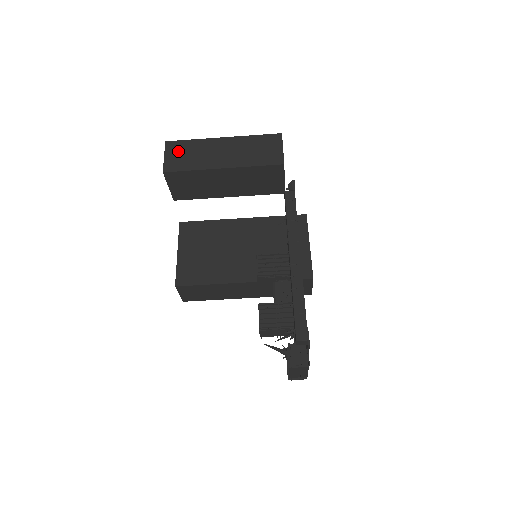
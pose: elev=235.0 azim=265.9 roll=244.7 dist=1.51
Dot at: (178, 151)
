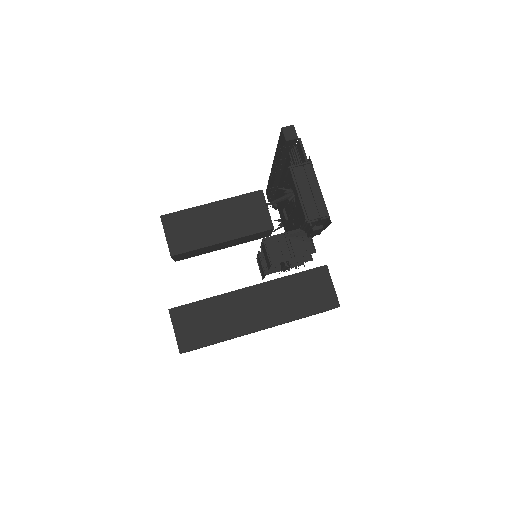
Dot at: occluded
